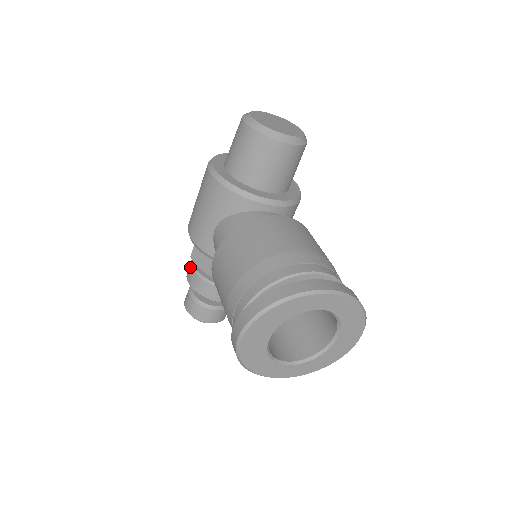
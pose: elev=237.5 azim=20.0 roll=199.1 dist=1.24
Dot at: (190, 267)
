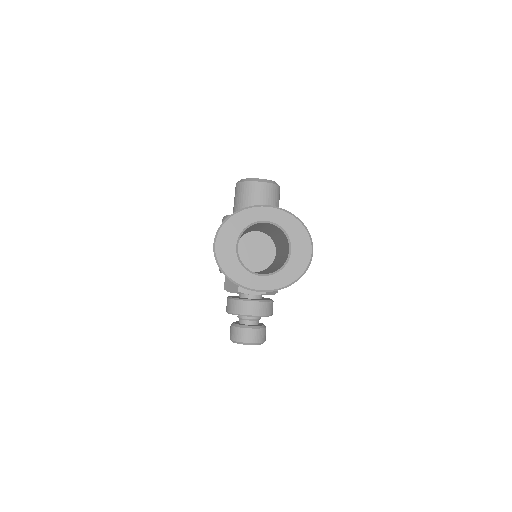
Dot at: occluded
